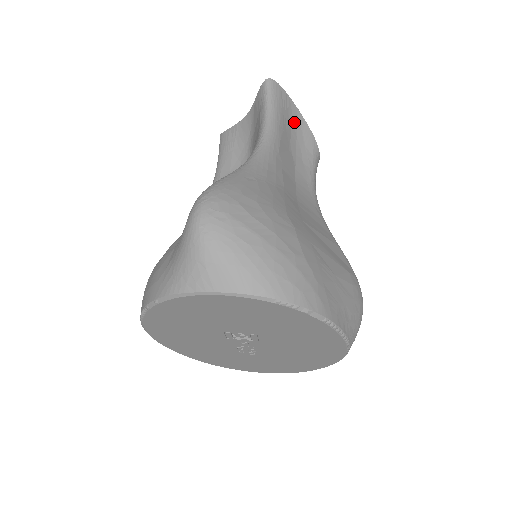
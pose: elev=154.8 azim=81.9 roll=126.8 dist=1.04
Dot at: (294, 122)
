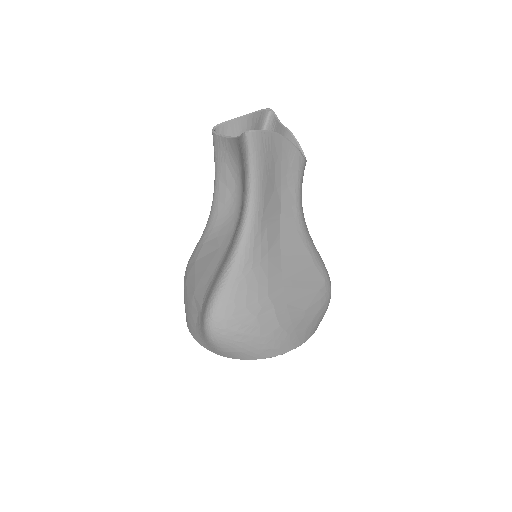
Dot at: (278, 153)
